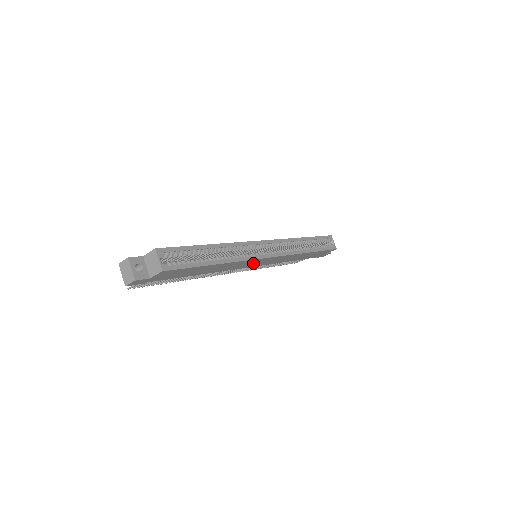
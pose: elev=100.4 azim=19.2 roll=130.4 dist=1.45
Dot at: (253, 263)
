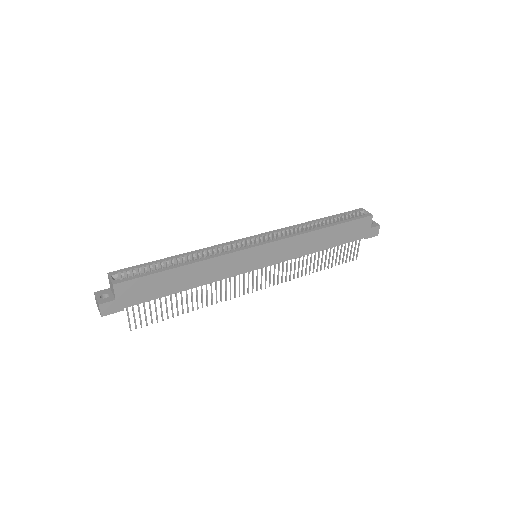
Dot at: (248, 260)
